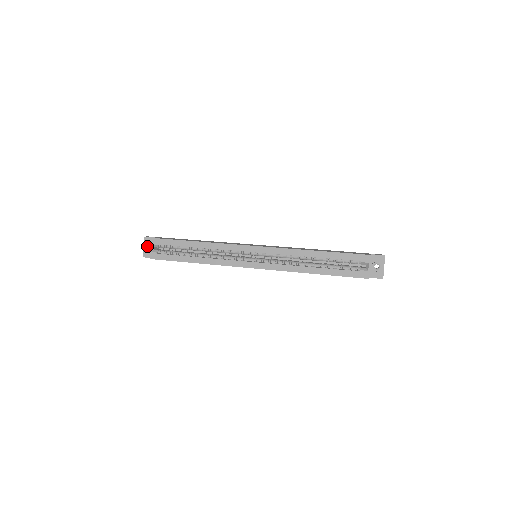
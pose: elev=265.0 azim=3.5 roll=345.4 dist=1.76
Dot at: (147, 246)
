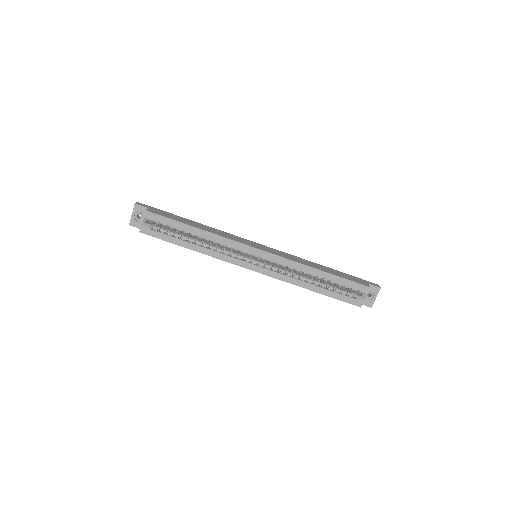
Dot at: (136, 214)
